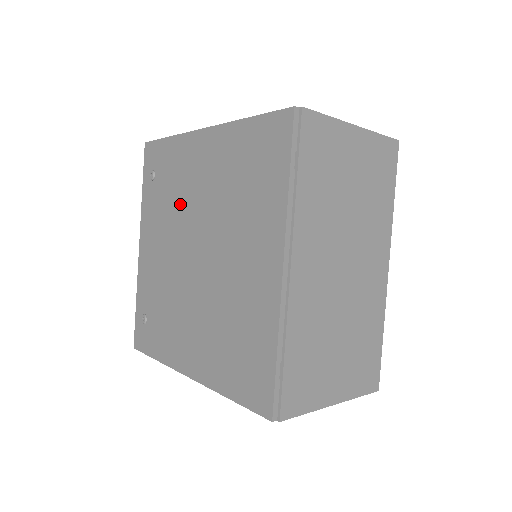
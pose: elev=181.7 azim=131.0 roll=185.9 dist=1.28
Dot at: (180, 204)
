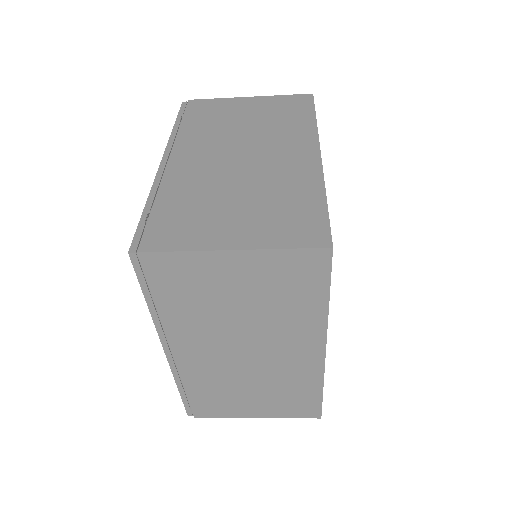
Dot at: occluded
